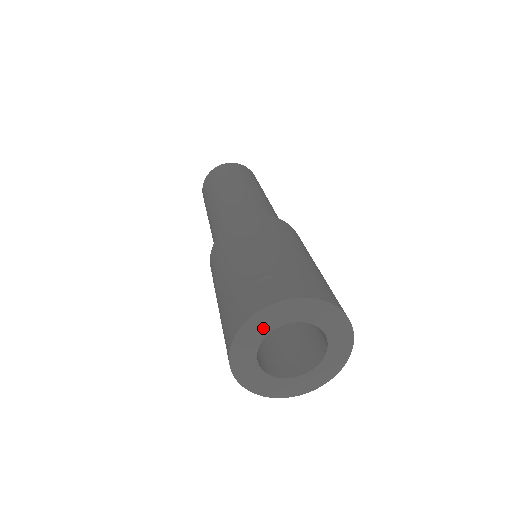
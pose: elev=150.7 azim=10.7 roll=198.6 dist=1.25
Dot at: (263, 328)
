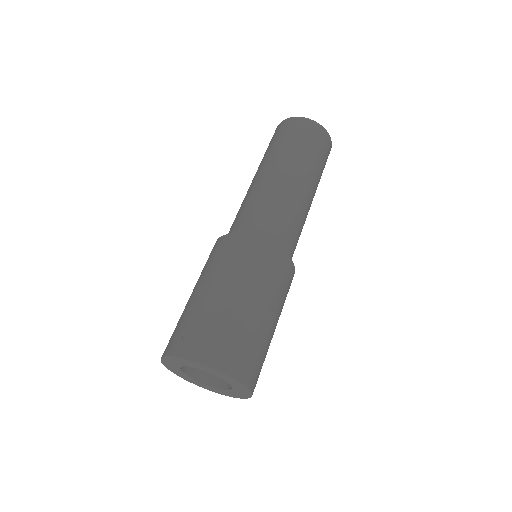
Dot at: (179, 363)
